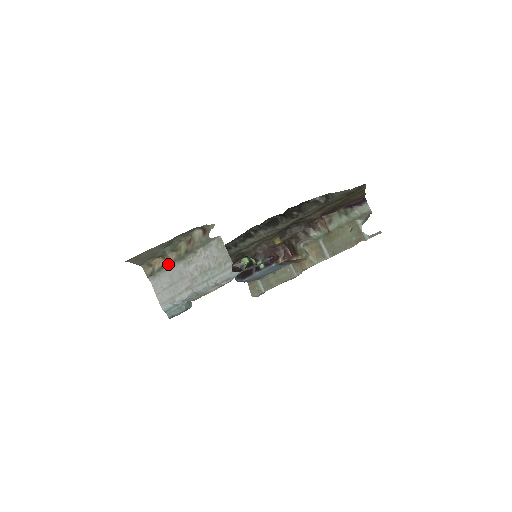
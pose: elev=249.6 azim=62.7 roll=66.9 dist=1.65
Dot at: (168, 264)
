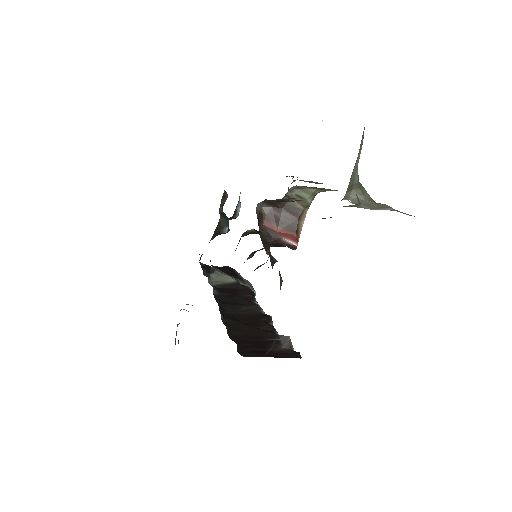
Dot at: occluded
